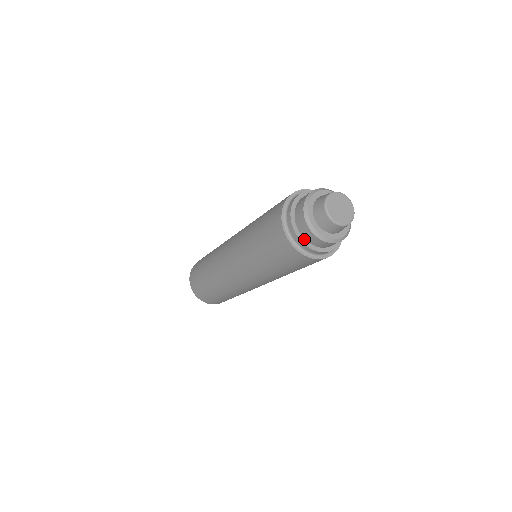
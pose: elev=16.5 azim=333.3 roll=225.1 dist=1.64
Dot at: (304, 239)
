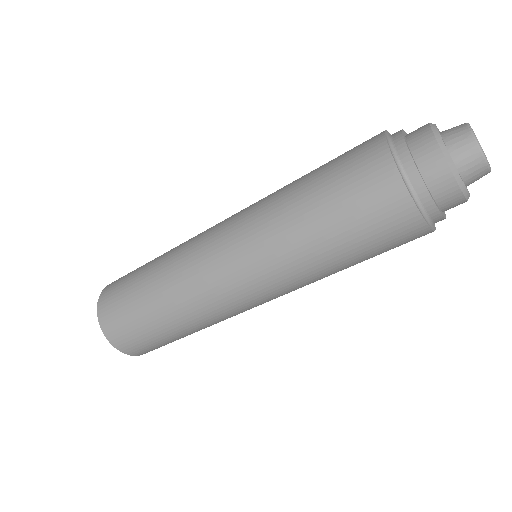
Dot at: (430, 193)
